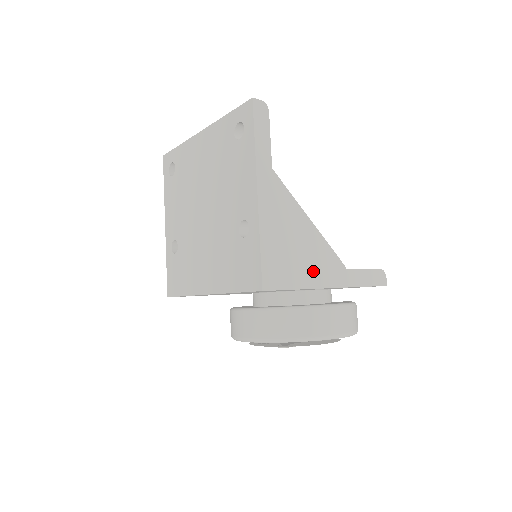
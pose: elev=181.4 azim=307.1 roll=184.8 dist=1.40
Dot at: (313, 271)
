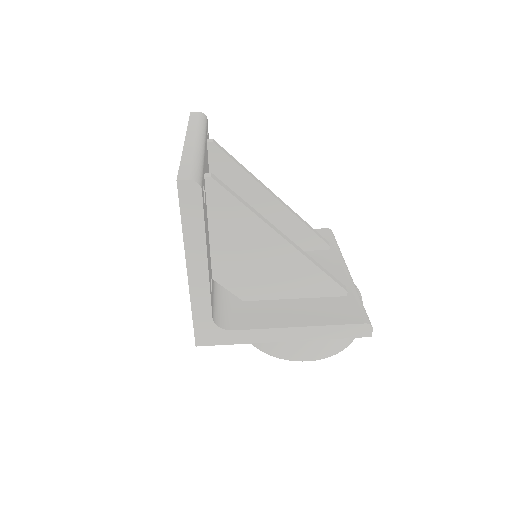
Dot at: (259, 330)
